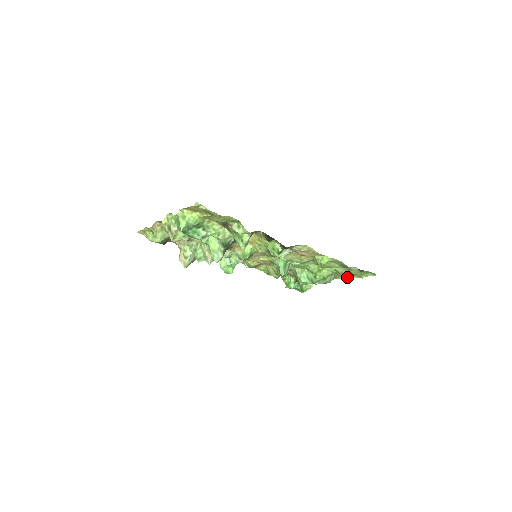
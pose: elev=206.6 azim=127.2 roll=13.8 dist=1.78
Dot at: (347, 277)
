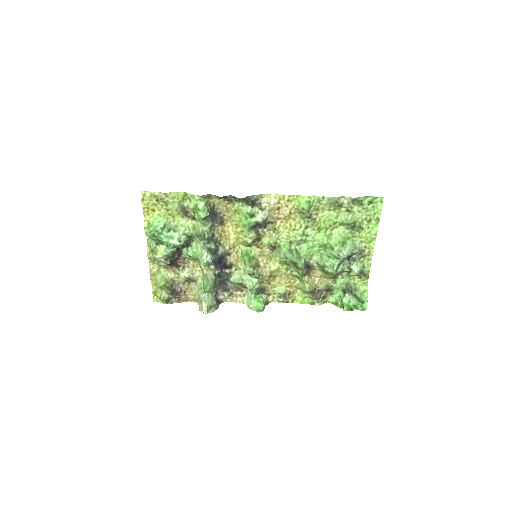
Dot at: (373, 236)
